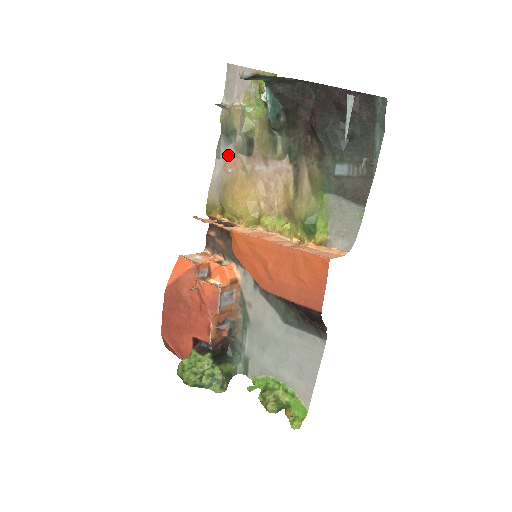
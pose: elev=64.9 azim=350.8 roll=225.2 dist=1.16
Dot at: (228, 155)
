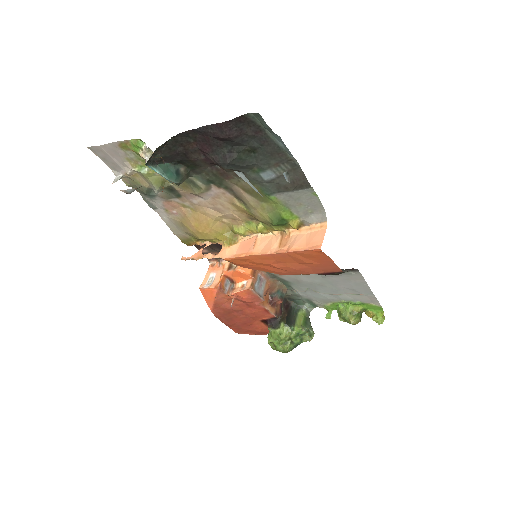
Dot at: (161, 204)
